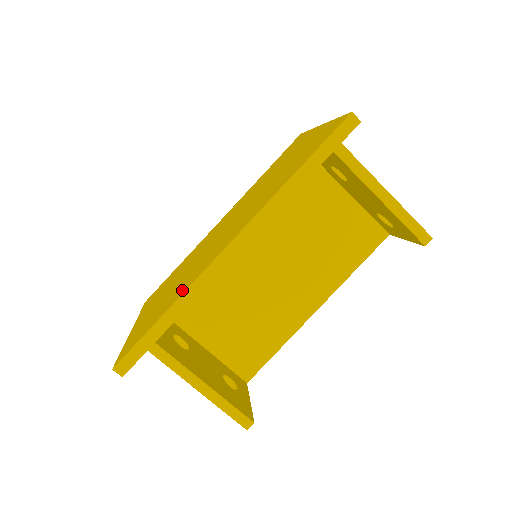
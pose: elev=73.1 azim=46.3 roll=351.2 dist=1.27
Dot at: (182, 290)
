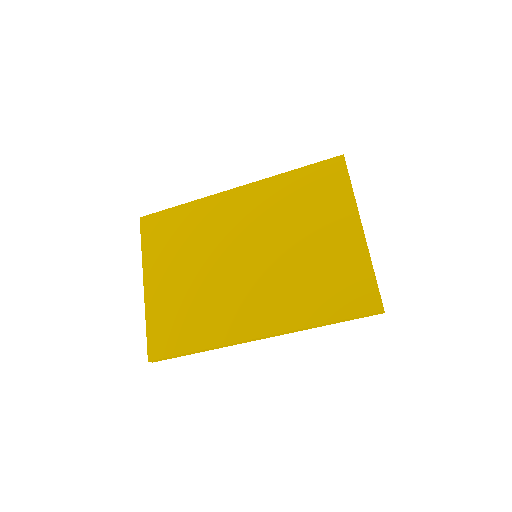
Dot at: (210, 336)
